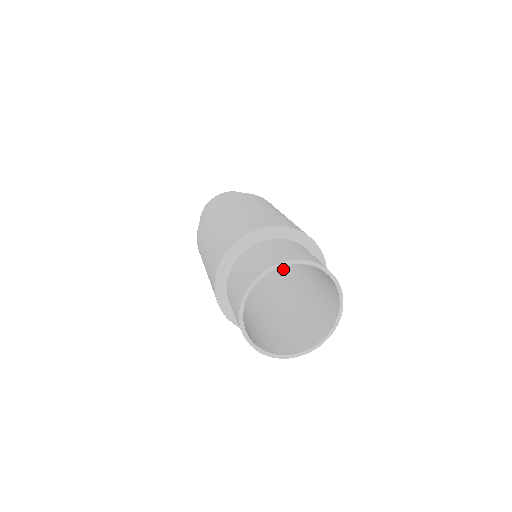
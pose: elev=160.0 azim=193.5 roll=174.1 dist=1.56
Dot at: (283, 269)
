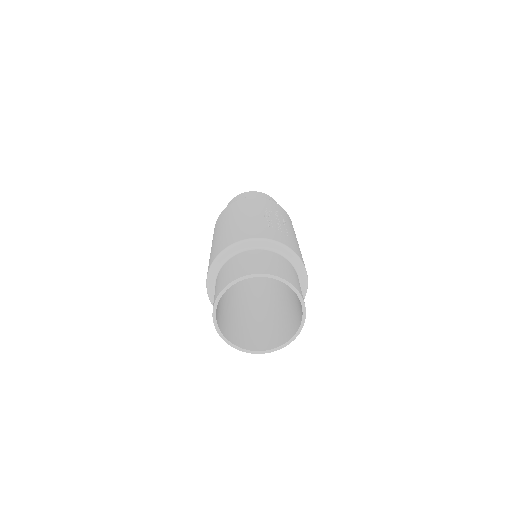
Dot at: occluded
